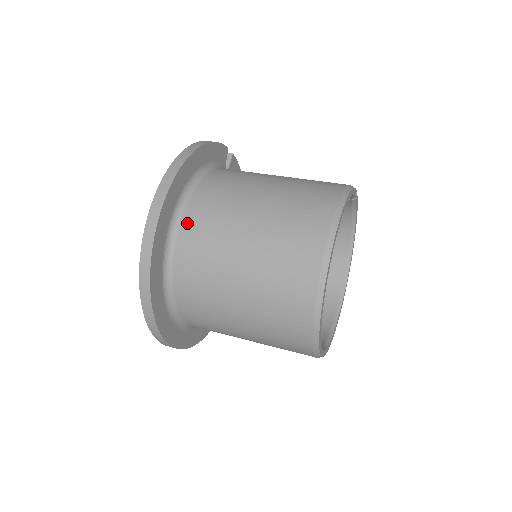
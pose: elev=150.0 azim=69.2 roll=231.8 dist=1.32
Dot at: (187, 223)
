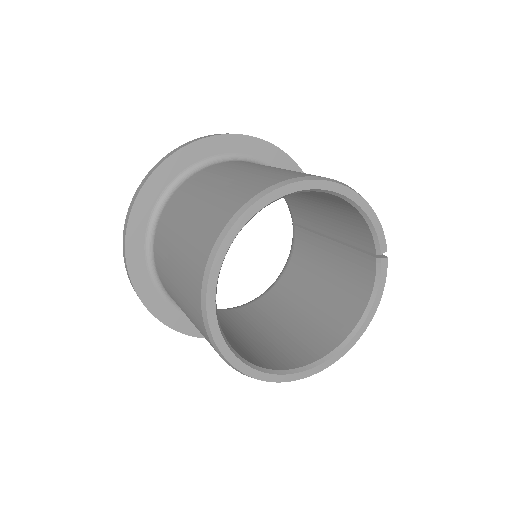
Dot at: (229, 162)
